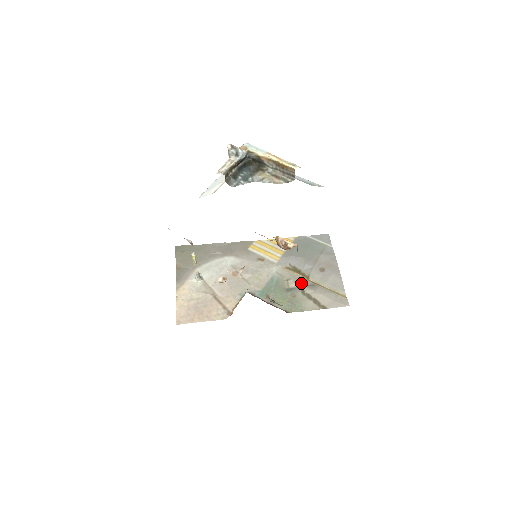
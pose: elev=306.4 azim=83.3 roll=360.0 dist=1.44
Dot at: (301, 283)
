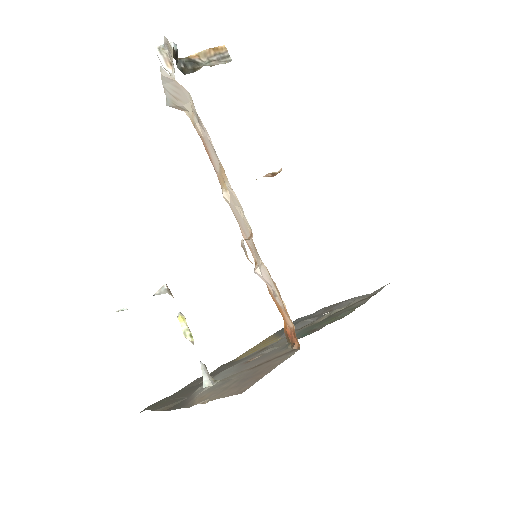
Dot at: (327, 314)
